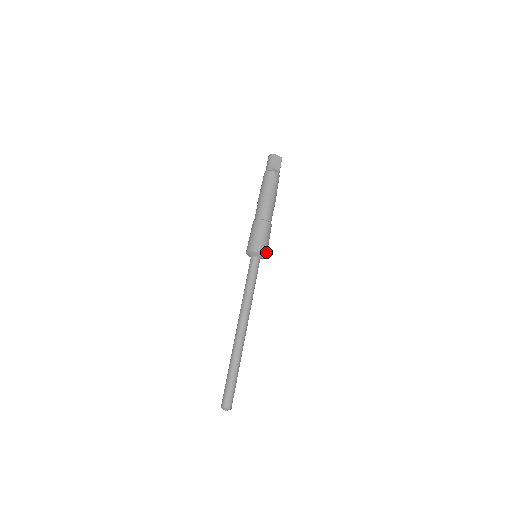
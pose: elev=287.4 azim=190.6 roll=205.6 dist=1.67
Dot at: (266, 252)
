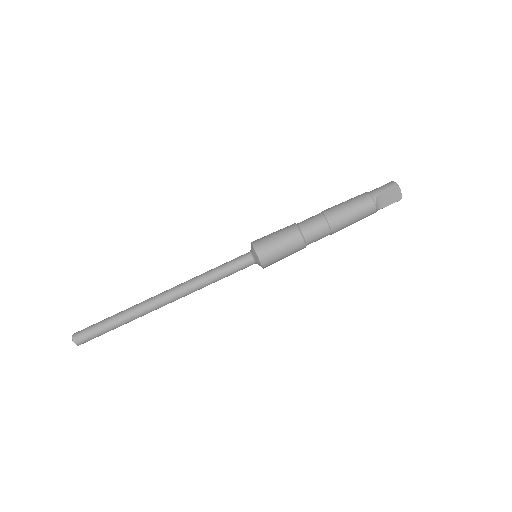
Dot at: (267, 265)
